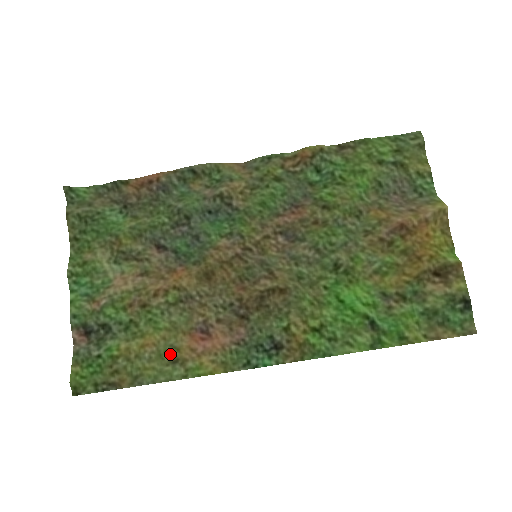
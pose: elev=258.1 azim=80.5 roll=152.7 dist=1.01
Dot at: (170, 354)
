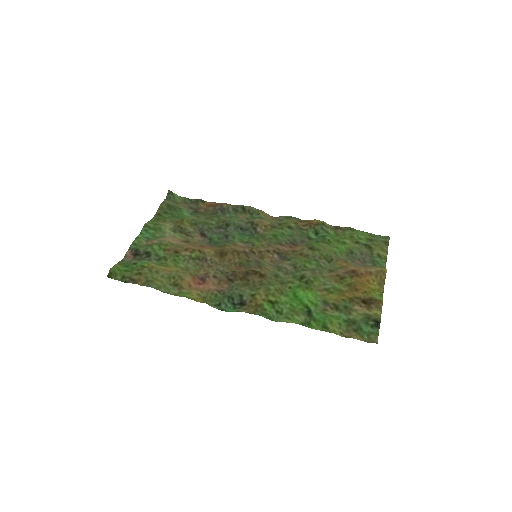
Dot at: (176, 279)
